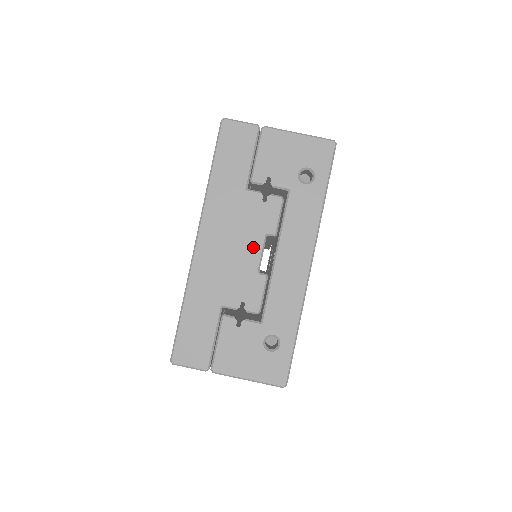
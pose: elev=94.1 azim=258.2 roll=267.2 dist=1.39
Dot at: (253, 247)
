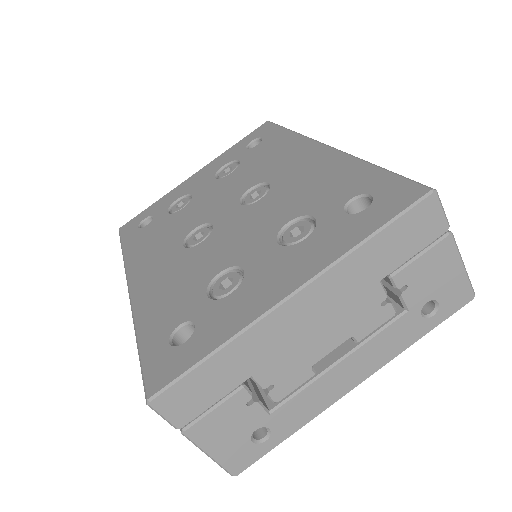
Dot at: (331, 341)
